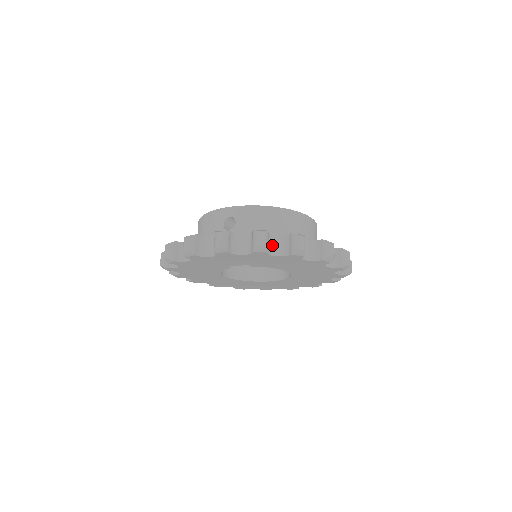
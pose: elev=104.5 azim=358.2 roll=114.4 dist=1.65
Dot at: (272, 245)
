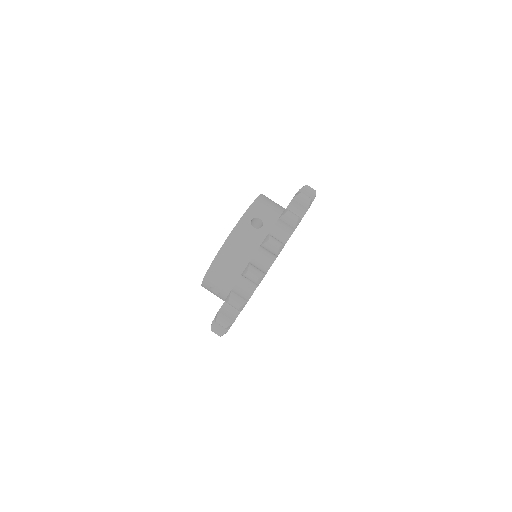
Dot at: occluded
